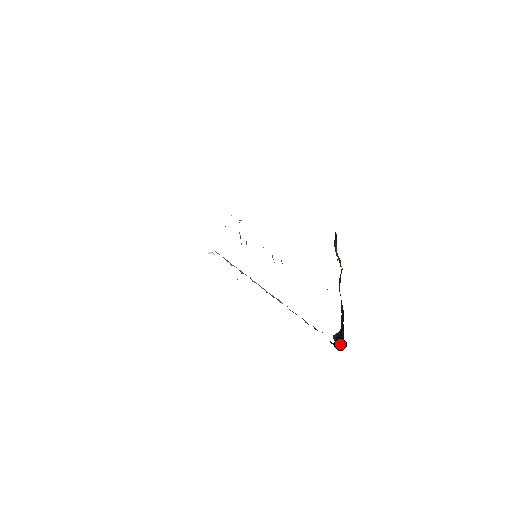
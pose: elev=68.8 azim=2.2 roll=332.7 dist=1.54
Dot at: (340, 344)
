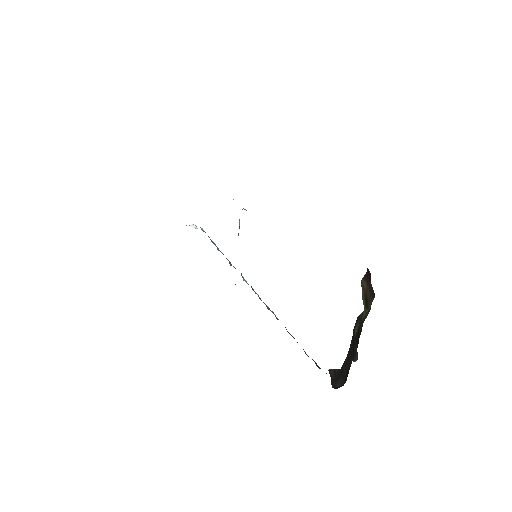
Dot at: (339, 386)
